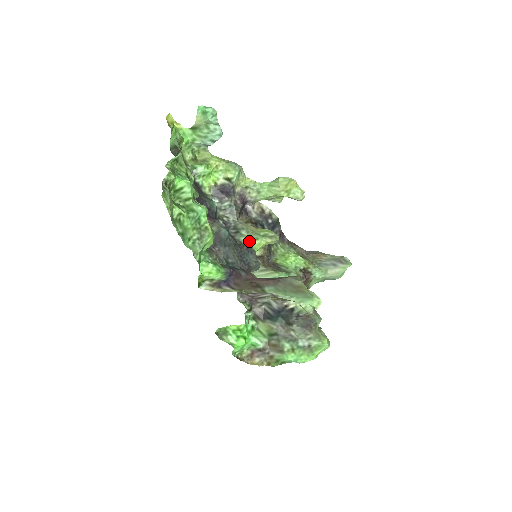
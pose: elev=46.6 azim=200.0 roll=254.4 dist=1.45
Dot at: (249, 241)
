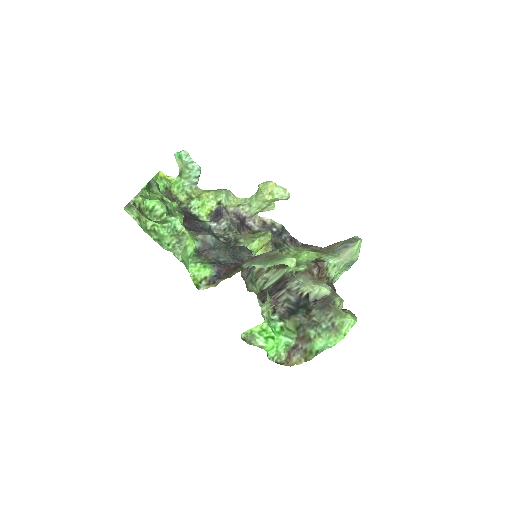
Dot at: (247, 245)
